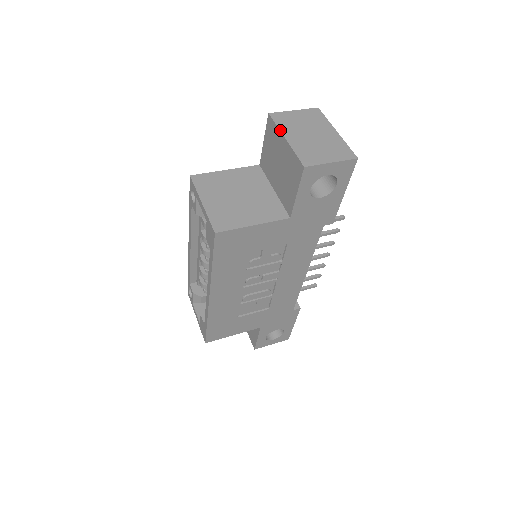
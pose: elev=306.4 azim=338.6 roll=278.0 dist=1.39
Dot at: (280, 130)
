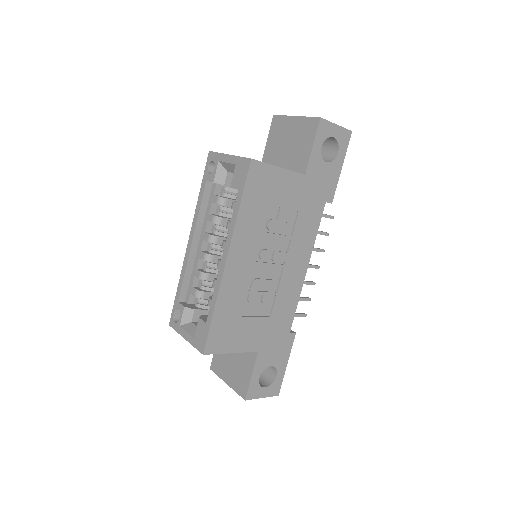
Dot at: occluded
